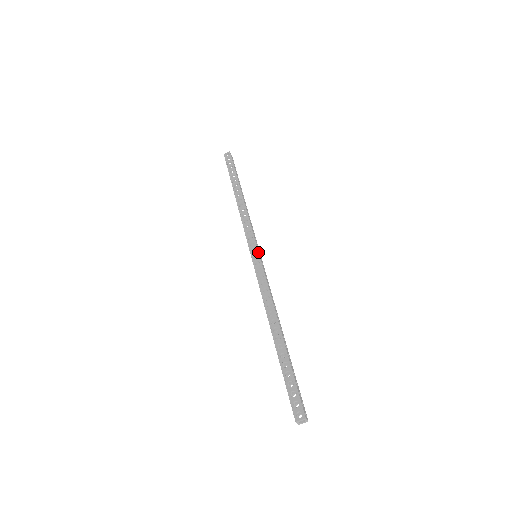
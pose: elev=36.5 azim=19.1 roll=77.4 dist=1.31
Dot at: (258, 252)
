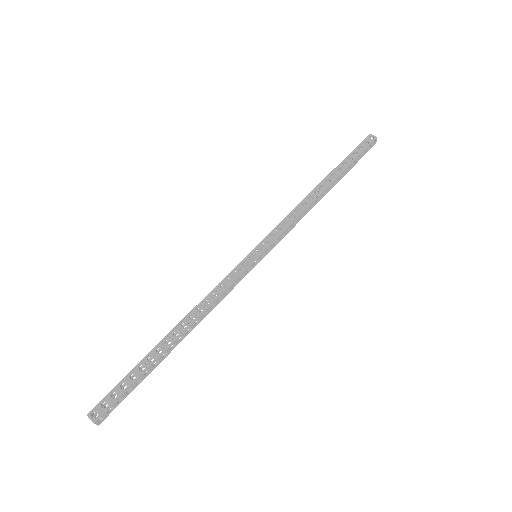
Dot at: (259, 255)
